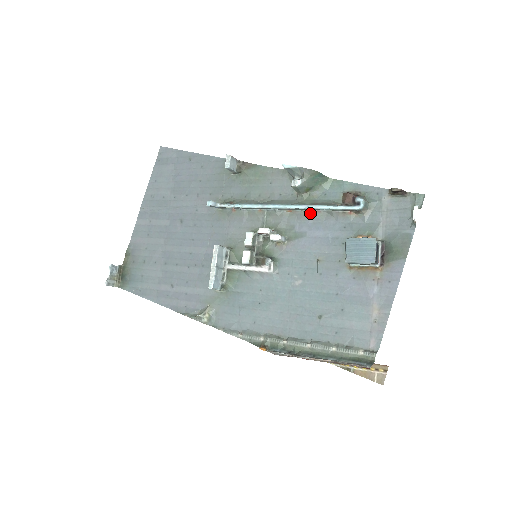
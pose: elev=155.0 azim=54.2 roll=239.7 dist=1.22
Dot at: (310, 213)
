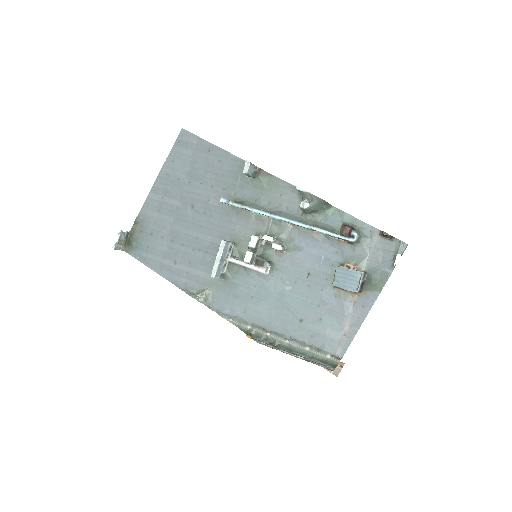
Dot at: (310, 232)
